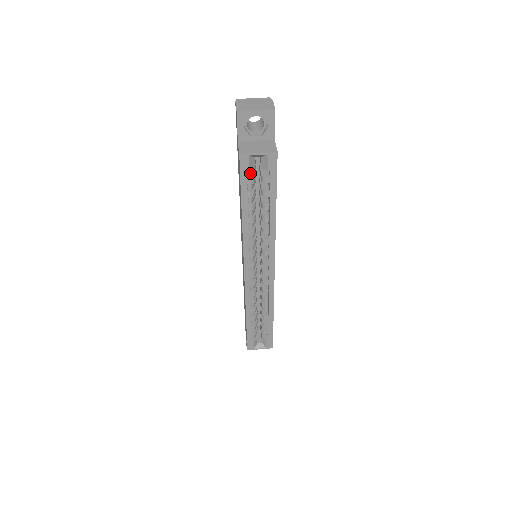
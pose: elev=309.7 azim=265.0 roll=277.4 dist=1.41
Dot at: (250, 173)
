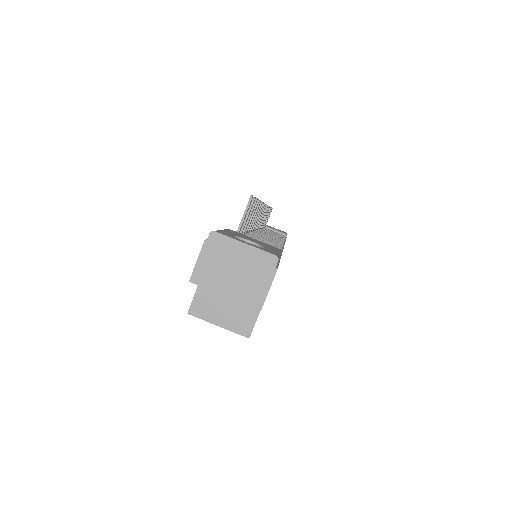
Dot at: occluded
